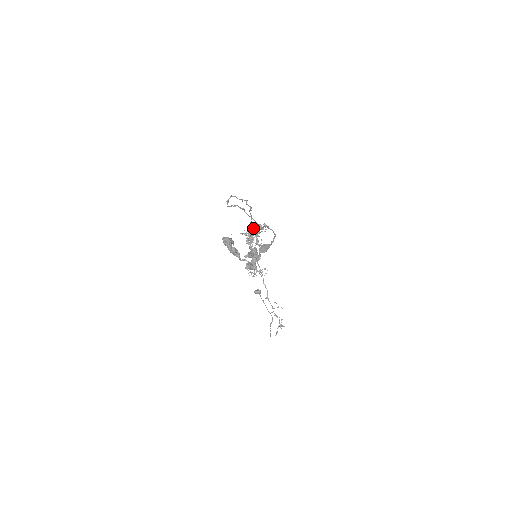
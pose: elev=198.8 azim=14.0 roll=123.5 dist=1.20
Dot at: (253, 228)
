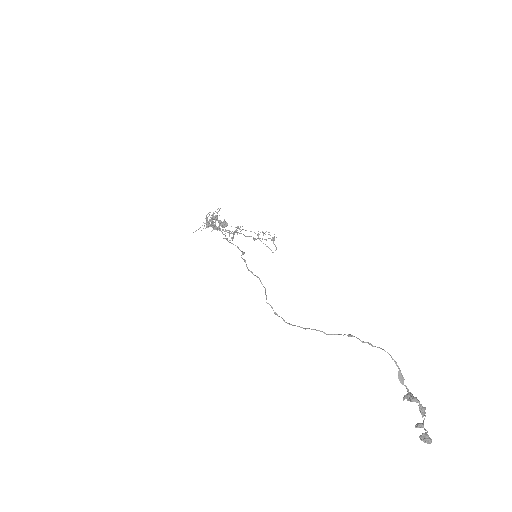
Dot at: (211, 220)
